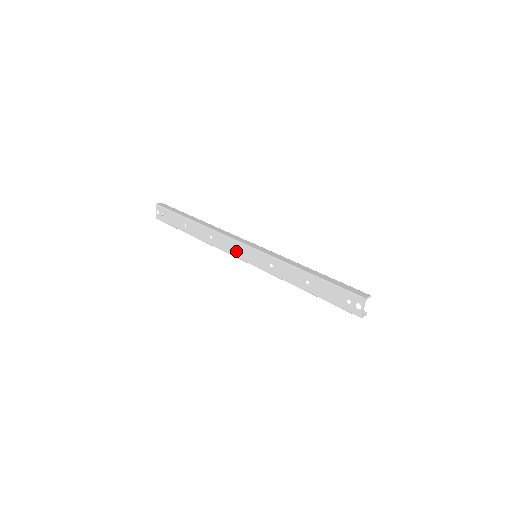
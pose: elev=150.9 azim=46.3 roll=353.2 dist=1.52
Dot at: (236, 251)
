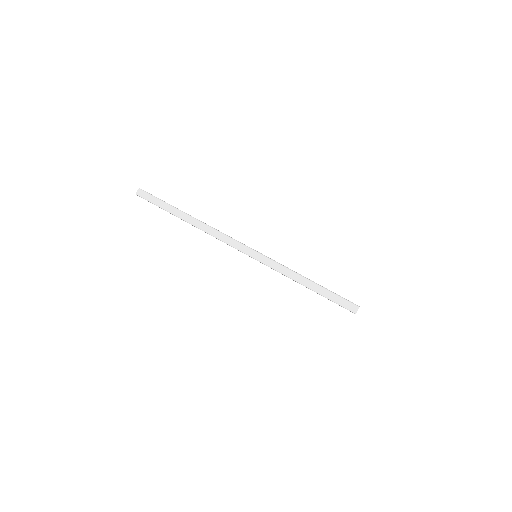
Dot at: occluded
